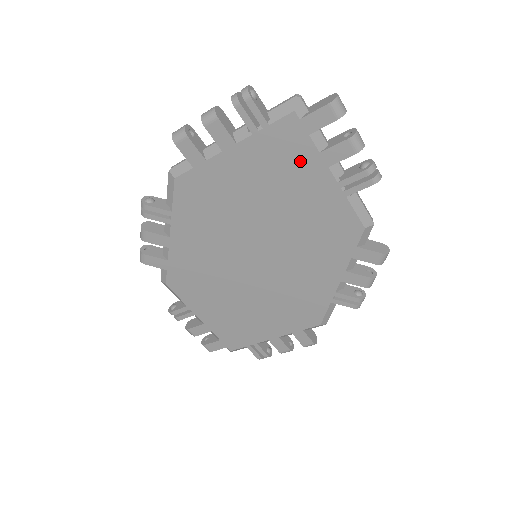
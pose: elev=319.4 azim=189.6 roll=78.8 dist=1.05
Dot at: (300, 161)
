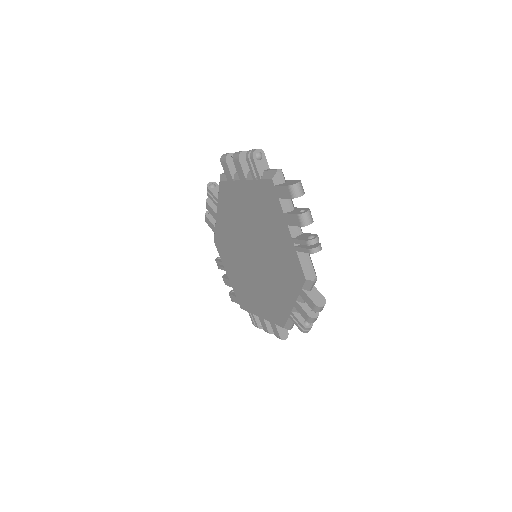
Dot at: (274, 212)
